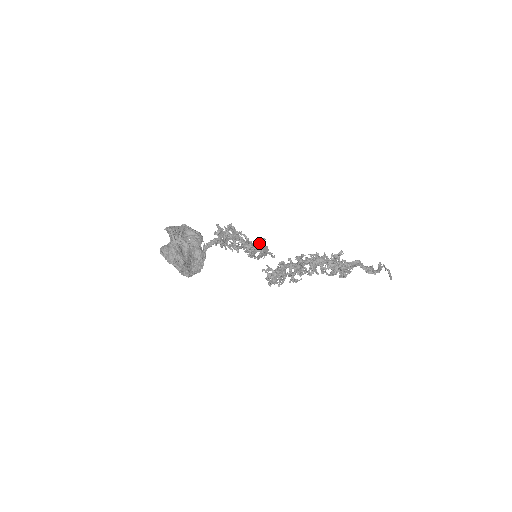
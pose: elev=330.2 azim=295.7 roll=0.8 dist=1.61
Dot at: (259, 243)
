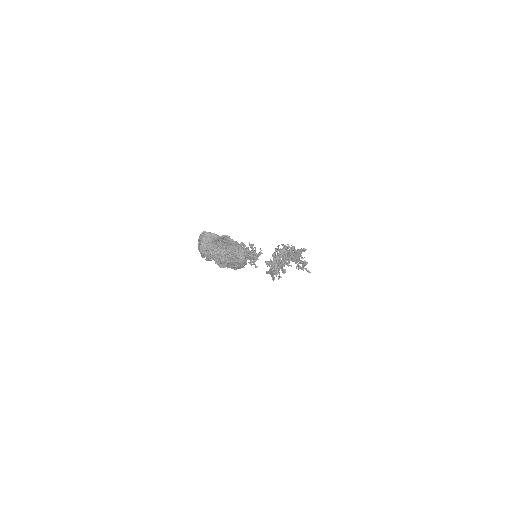
Dot at: occluded
